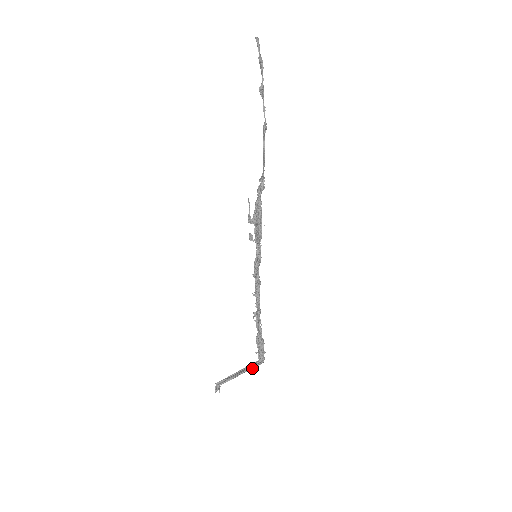
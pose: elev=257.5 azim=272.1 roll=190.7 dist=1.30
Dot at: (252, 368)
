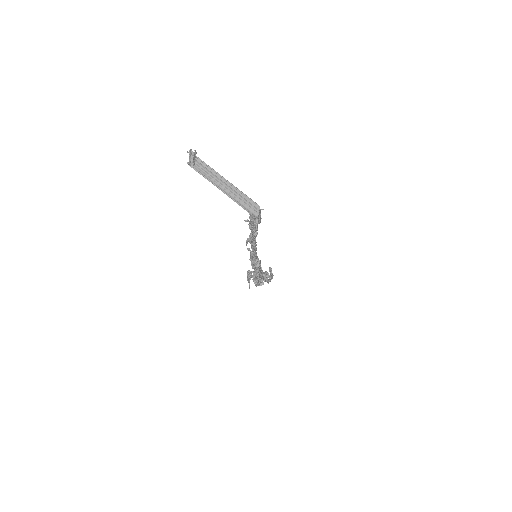
Dot at: (242, 193)
